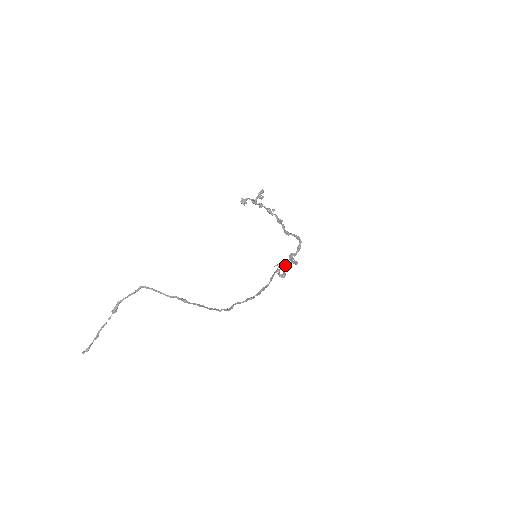
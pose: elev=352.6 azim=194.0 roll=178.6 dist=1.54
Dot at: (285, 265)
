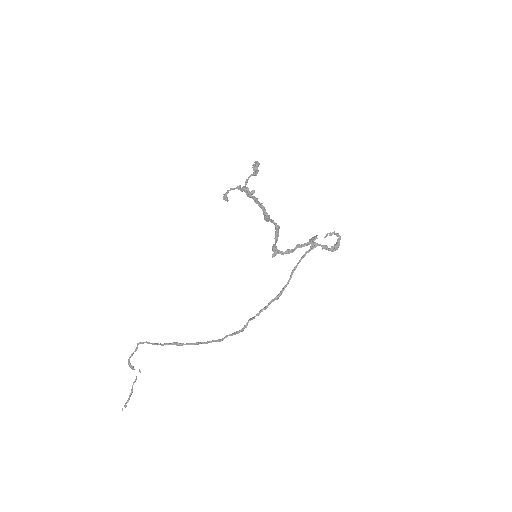
Dot at: occluded
